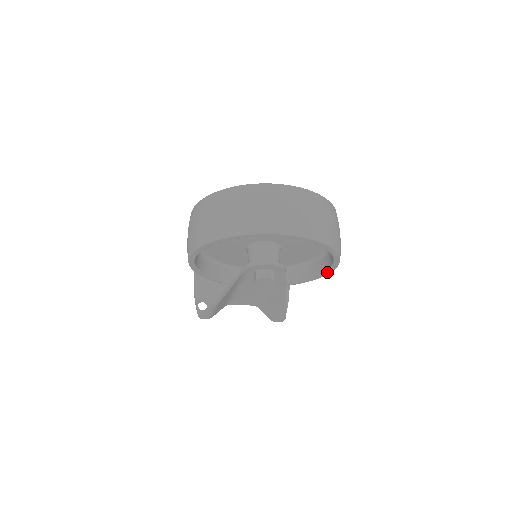
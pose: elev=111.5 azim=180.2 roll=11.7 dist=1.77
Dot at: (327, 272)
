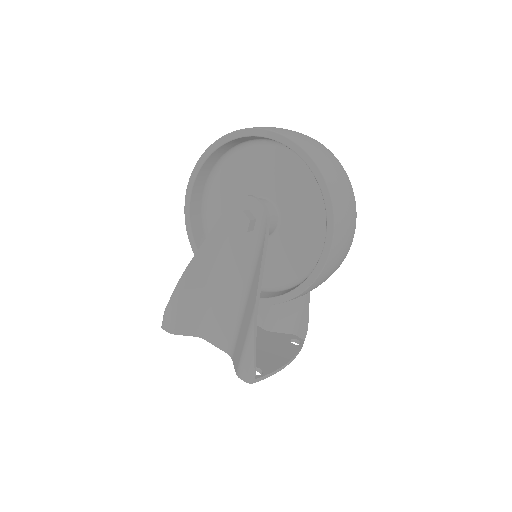
Dot at: (320, 262)
